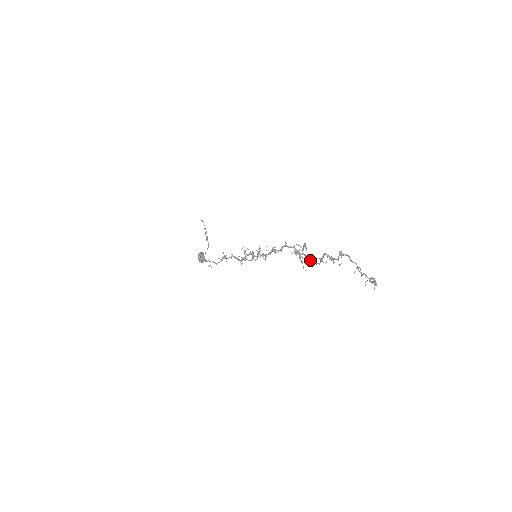
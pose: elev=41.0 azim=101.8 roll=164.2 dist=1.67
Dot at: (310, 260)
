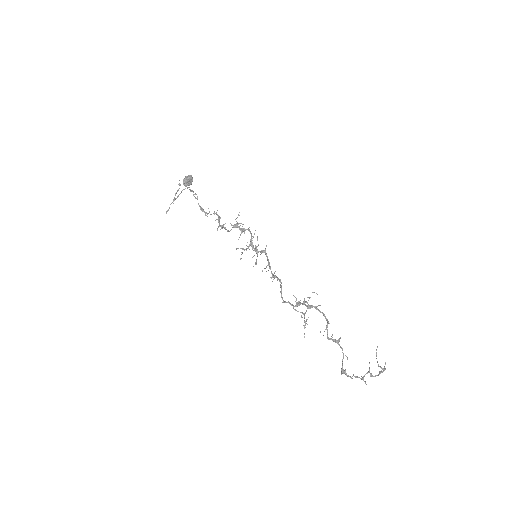
Dot at: occluded
